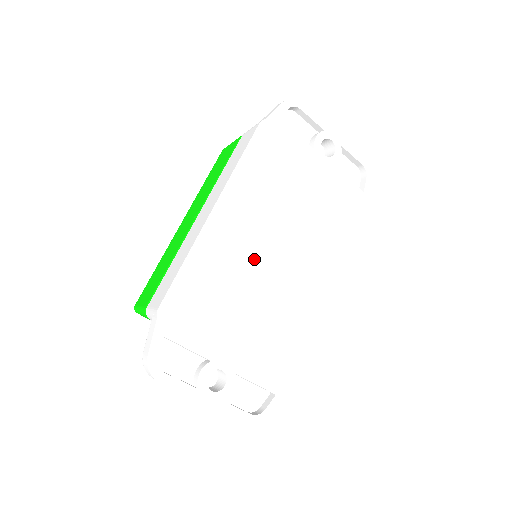
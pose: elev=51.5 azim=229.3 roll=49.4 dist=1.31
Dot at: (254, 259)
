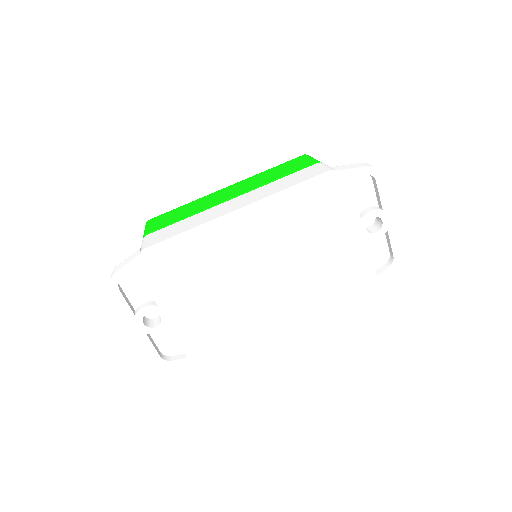
Dot at: (243, 264)
